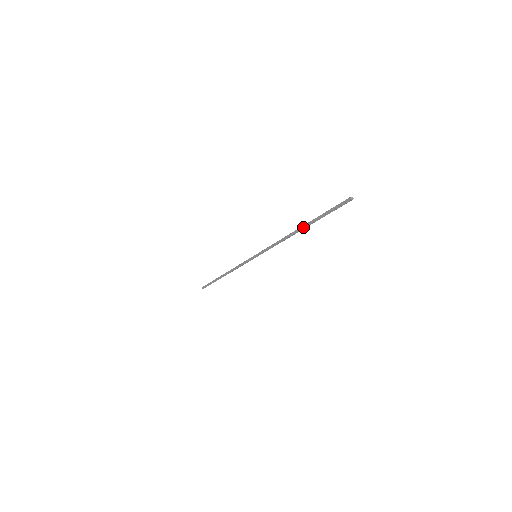
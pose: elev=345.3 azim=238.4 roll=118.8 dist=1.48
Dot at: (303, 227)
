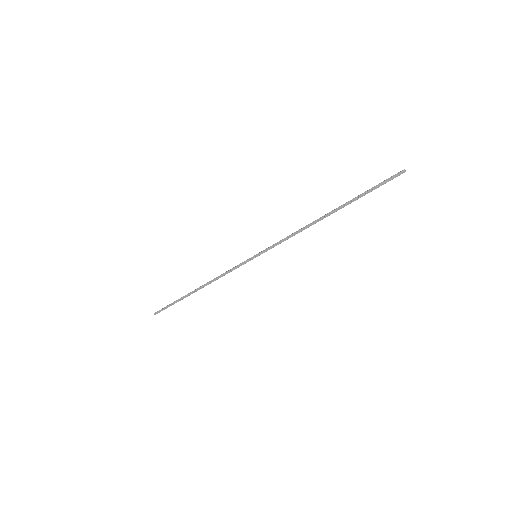
Dot at: (335, 211)
